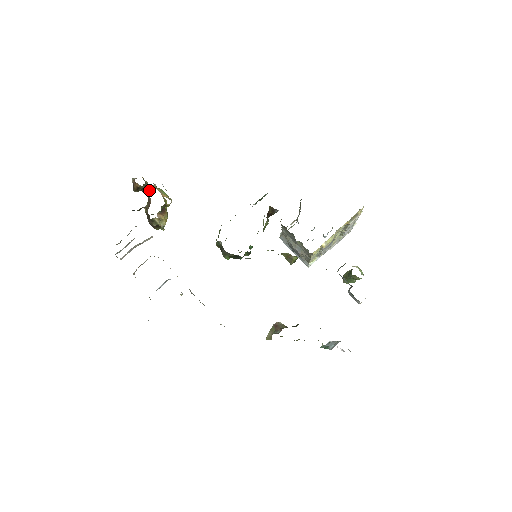
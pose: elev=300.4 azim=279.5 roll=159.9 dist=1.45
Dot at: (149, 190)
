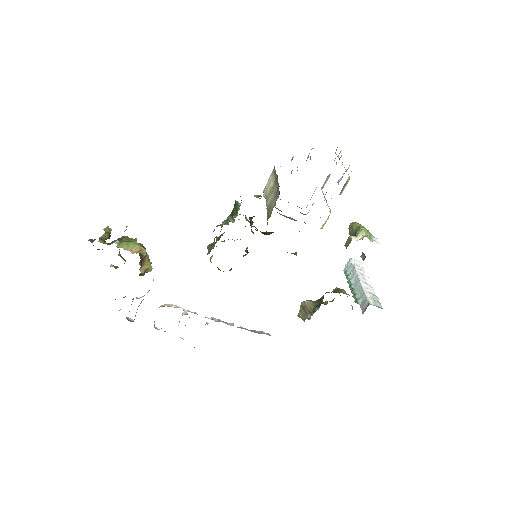
Dot at: (110, 233)
